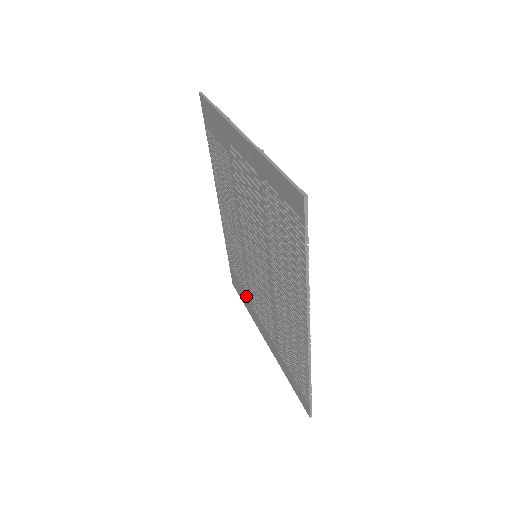
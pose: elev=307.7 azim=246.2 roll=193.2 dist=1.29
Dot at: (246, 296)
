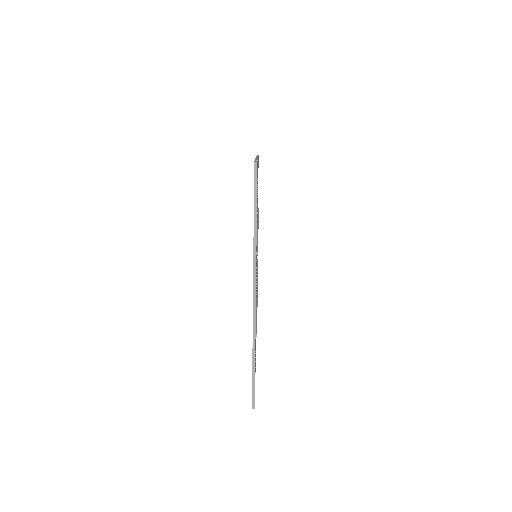
Dot at: occluded
